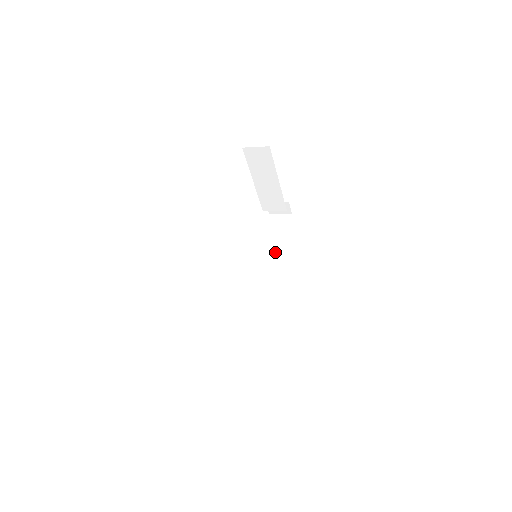
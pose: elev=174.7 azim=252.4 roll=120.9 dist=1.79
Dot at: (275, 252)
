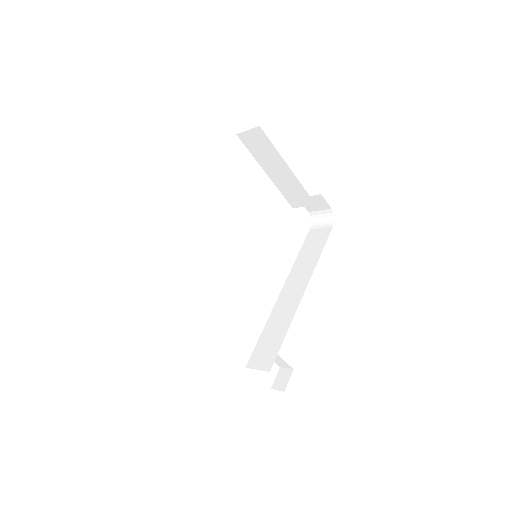
Dot at: (308, 255)
